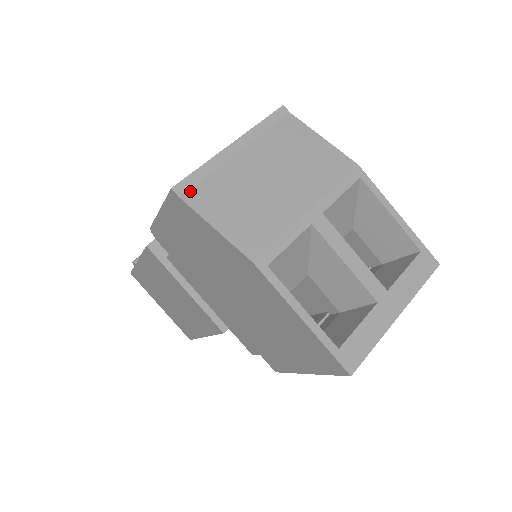
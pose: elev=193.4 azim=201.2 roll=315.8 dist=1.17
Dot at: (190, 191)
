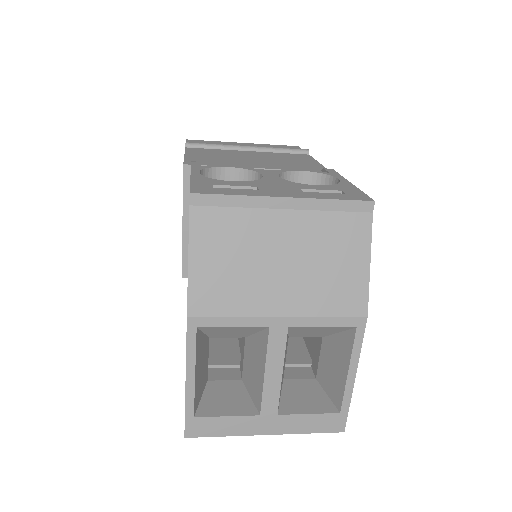
Dot at: (204, 209)
